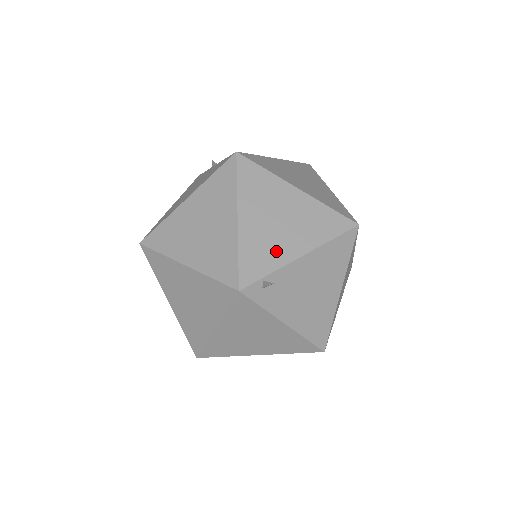
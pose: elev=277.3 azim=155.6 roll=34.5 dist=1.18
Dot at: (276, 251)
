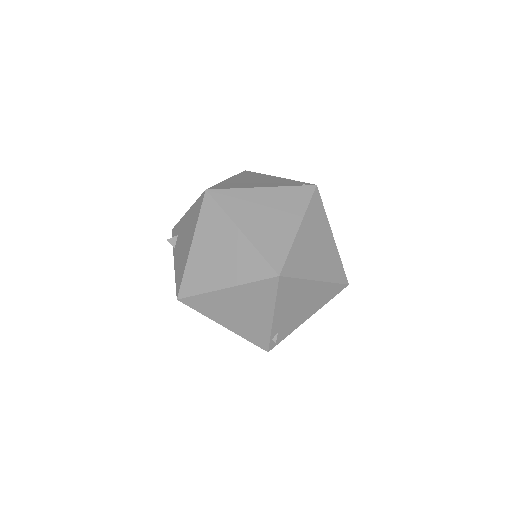
Dot at: (259, 326)
